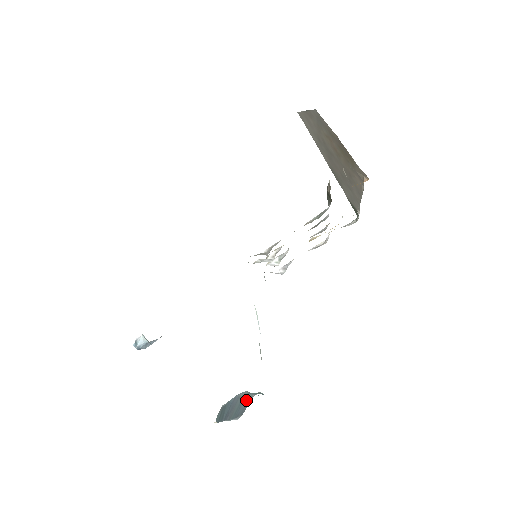
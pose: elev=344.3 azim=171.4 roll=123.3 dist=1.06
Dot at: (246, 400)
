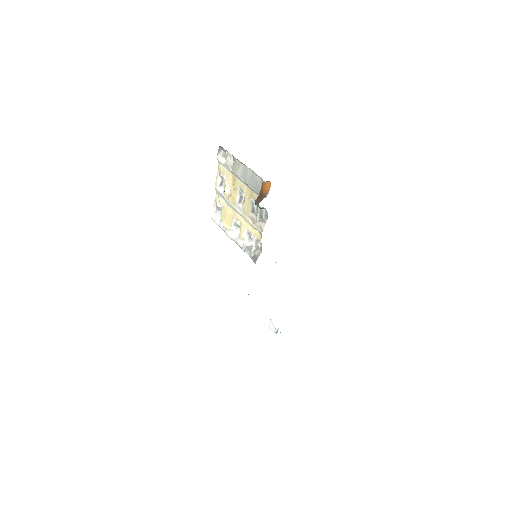
Dot at: occluded
